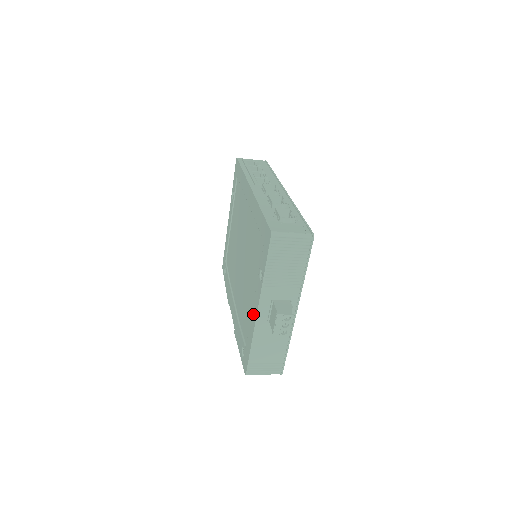
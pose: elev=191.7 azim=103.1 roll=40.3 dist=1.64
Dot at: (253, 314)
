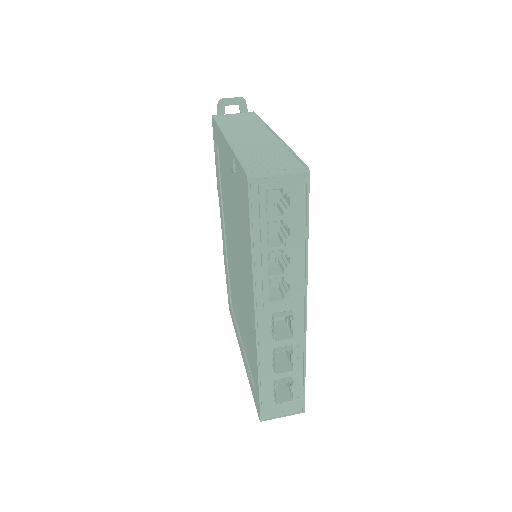
Dot at: (239, 342)
